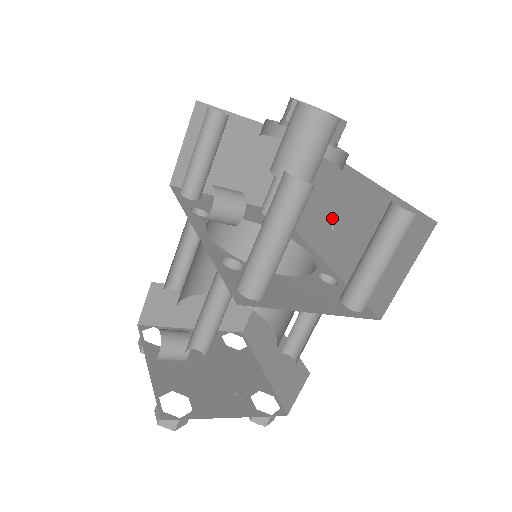
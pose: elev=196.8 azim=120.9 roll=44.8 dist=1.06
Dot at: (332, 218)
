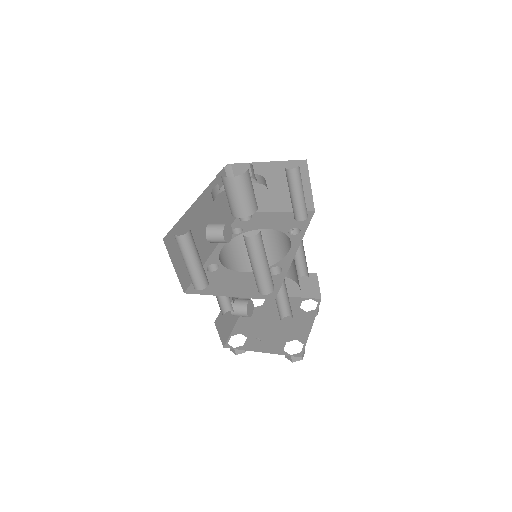
Dot at: occluded
